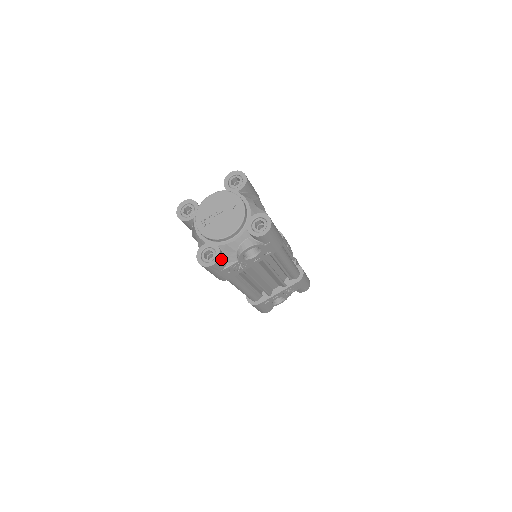
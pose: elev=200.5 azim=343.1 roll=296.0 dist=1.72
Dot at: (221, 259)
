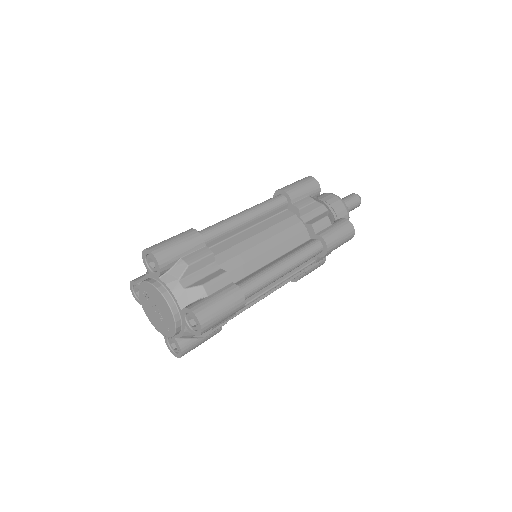
Dot at: occluded
